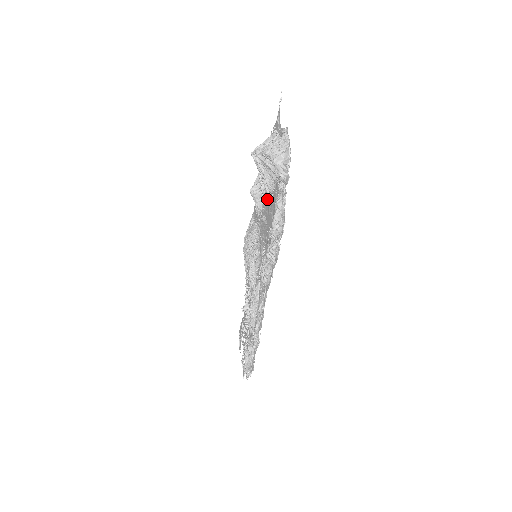
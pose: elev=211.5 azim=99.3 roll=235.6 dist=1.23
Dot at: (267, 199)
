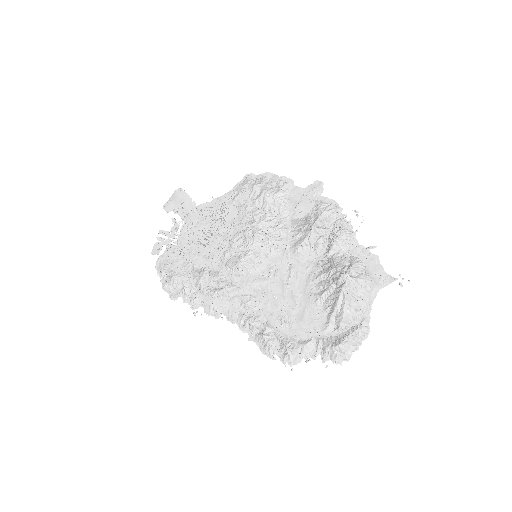
Dot at: (309, 272)
